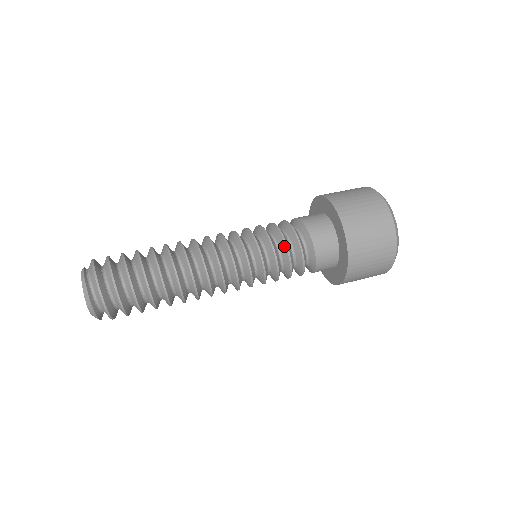
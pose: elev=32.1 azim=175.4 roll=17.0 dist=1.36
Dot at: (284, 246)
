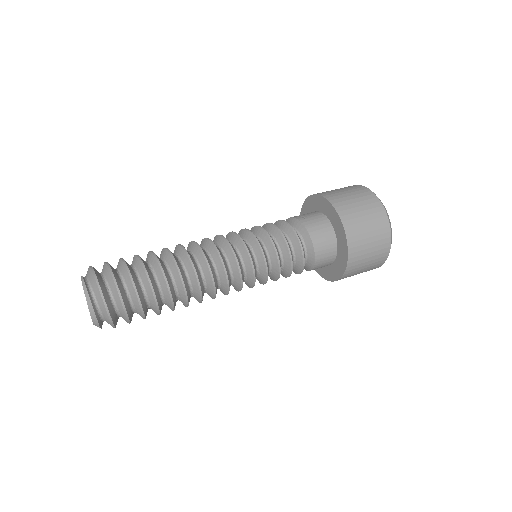
Dot at: (289, 262)
